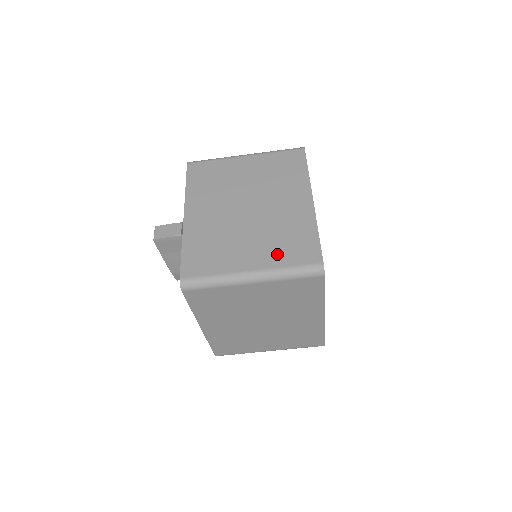
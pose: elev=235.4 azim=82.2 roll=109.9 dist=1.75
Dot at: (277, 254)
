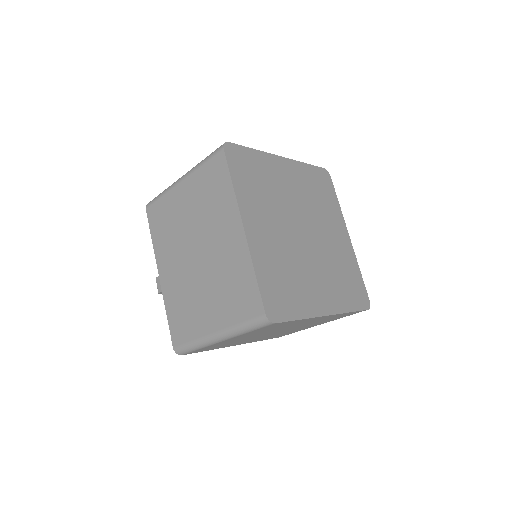
Dot at: (228, 309)
